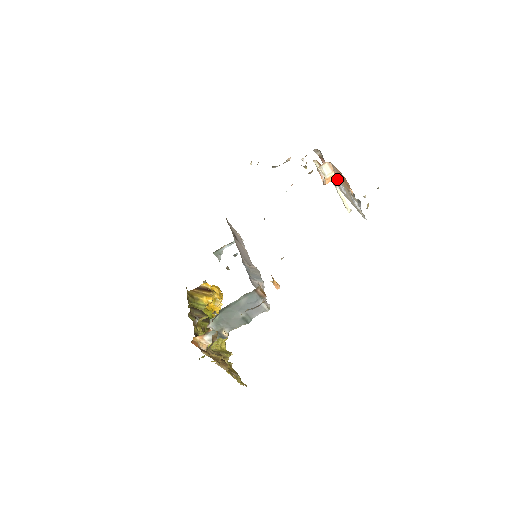
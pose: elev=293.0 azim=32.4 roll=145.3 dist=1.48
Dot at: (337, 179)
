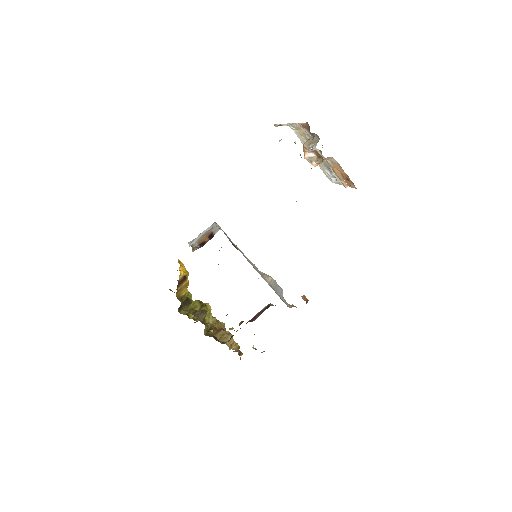
Dot at: (315, 147)
